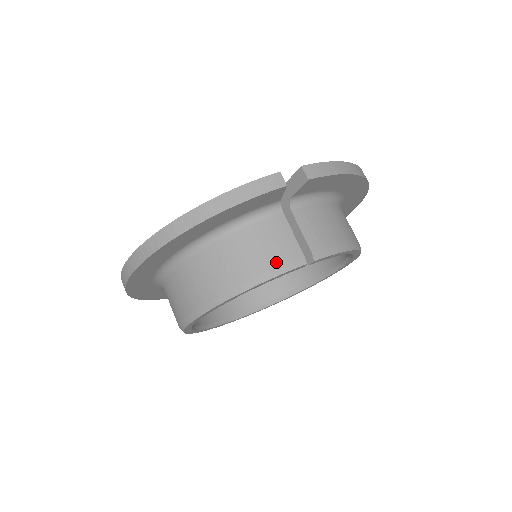
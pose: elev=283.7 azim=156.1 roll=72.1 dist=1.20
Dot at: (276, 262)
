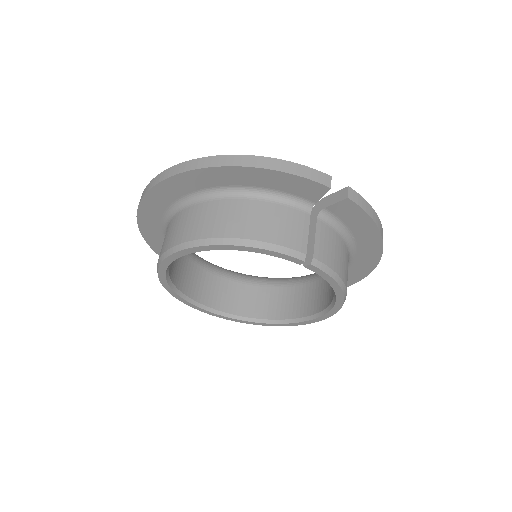
Dot at: (283, 241)
